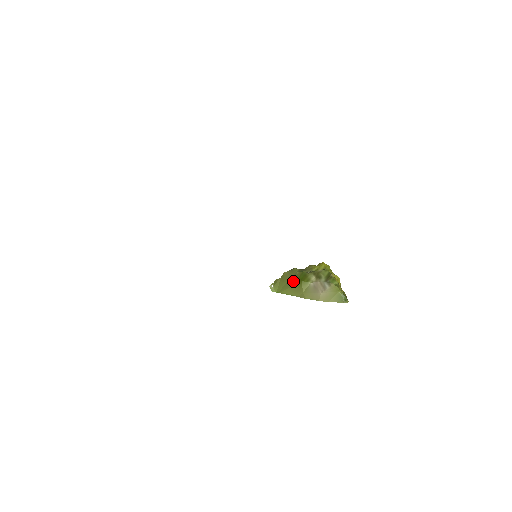
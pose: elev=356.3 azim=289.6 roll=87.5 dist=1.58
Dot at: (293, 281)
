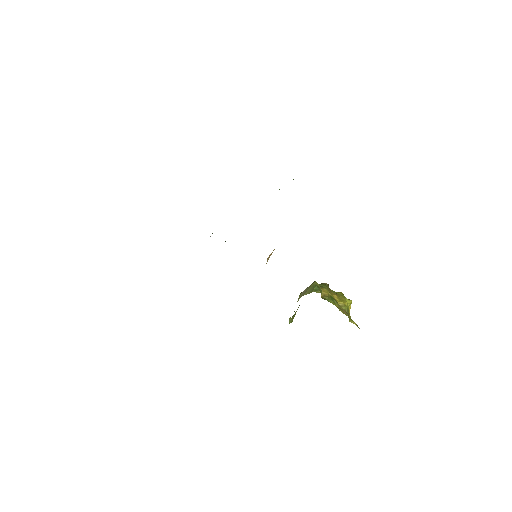
Dot at: occluded
